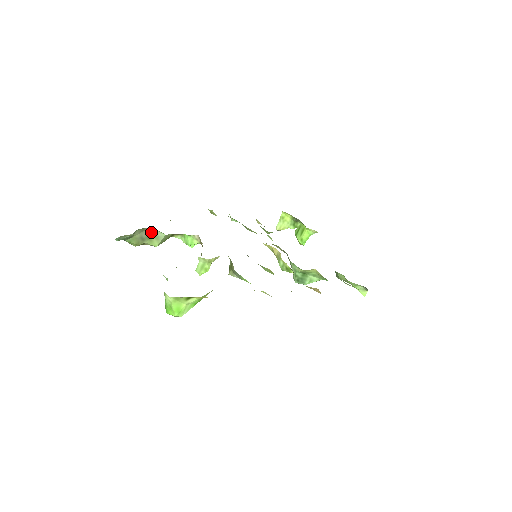
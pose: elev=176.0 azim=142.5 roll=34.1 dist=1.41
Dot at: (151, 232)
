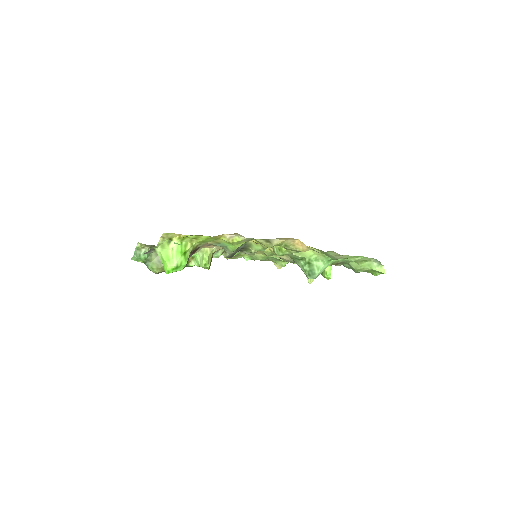
Dot at: occluded
